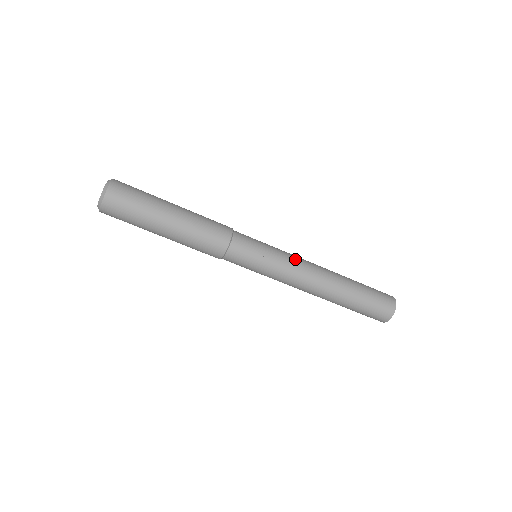
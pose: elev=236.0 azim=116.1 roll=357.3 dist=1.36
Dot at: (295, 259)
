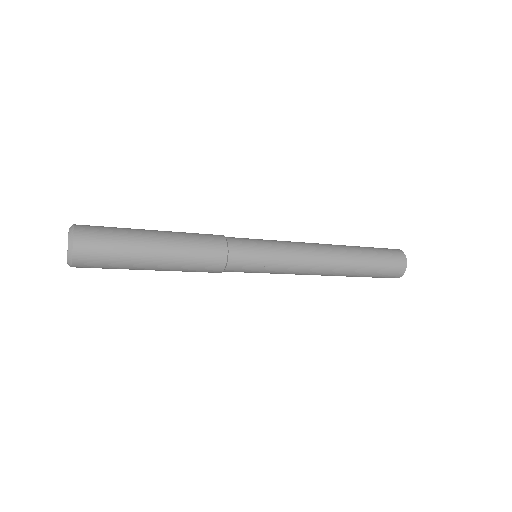
Dot at: (299, 248)
